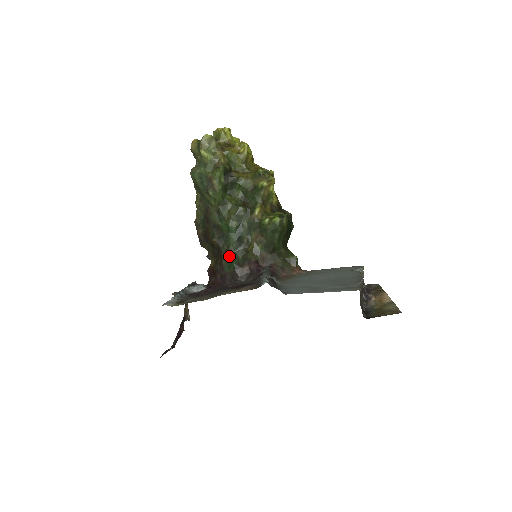
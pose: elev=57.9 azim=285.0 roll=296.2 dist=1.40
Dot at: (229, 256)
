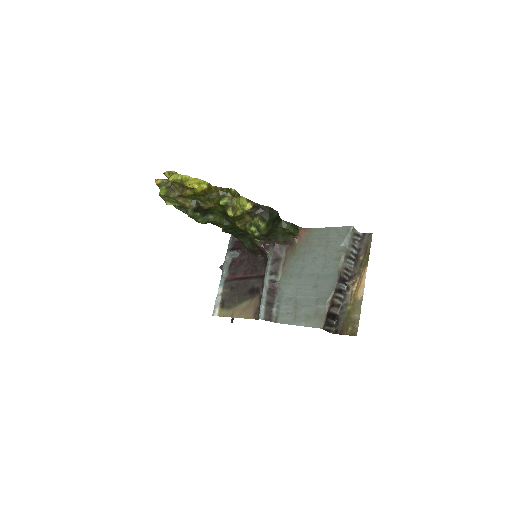
Dot at: (241, 241)
